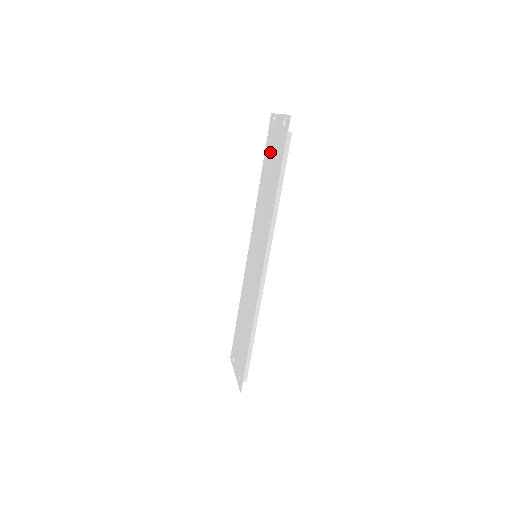
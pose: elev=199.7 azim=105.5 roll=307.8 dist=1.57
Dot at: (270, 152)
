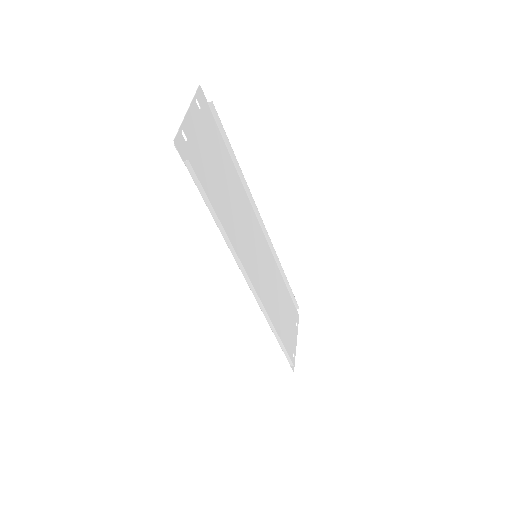
Dot at: (212, 147)
